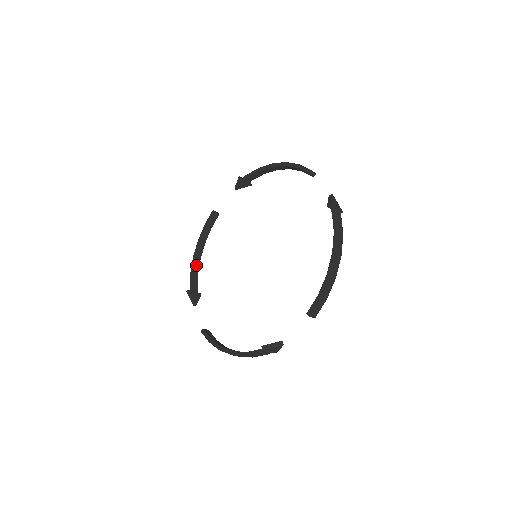
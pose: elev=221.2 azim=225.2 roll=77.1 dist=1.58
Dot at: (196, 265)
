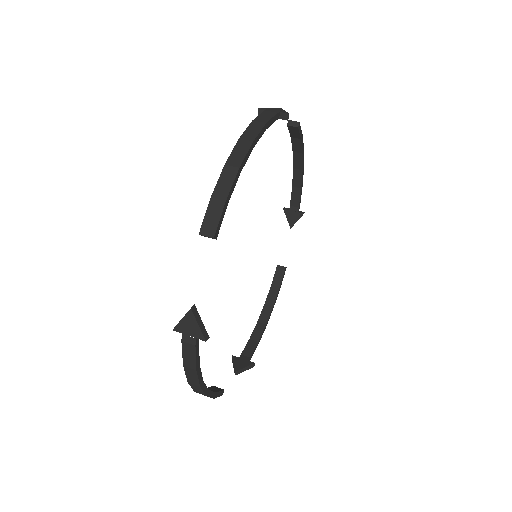
Dot at: (257, 332)
